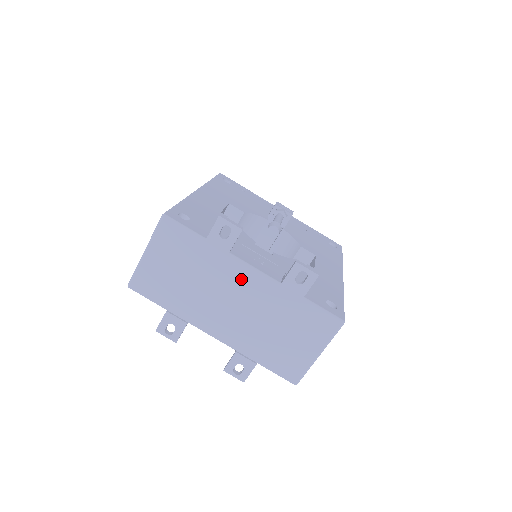
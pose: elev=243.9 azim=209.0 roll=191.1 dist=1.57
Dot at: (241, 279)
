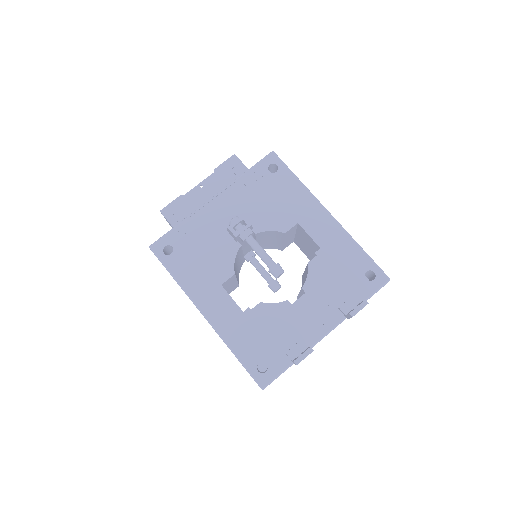
Dot at: occluded
